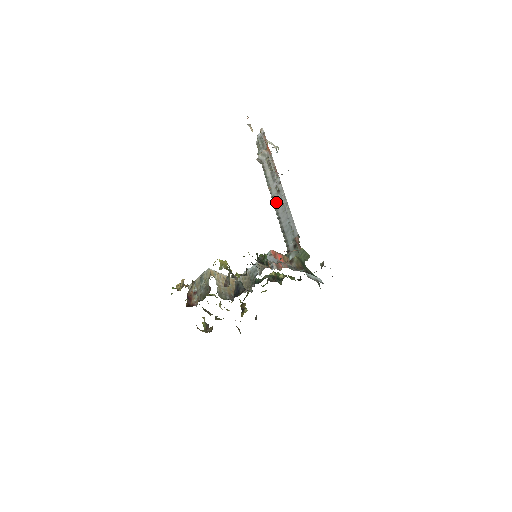
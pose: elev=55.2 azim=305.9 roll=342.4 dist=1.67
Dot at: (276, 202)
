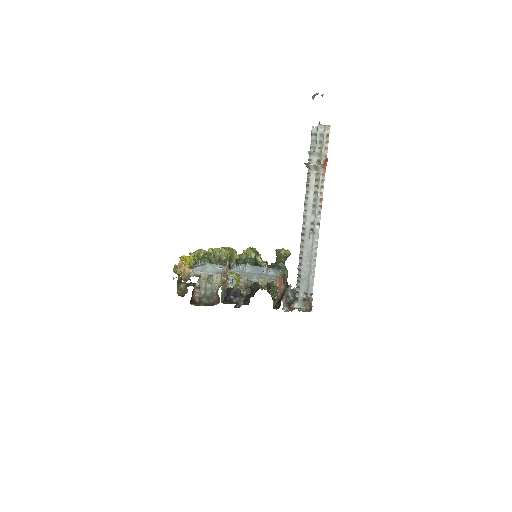
Dot at: (305, 239)
